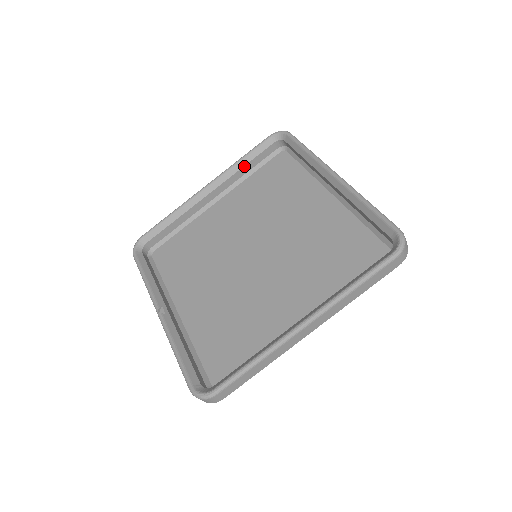
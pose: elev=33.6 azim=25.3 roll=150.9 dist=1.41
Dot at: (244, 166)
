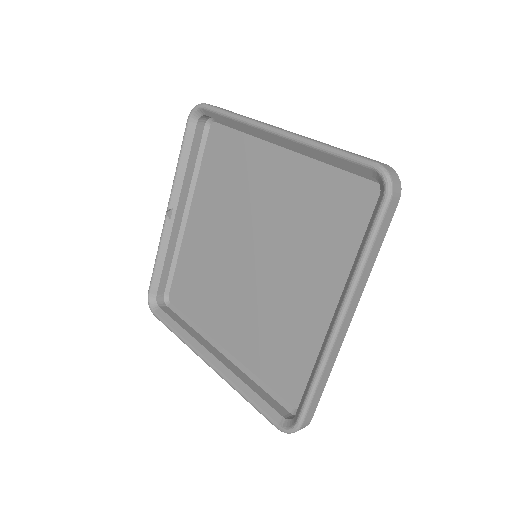
Dot at: (324, 158)
